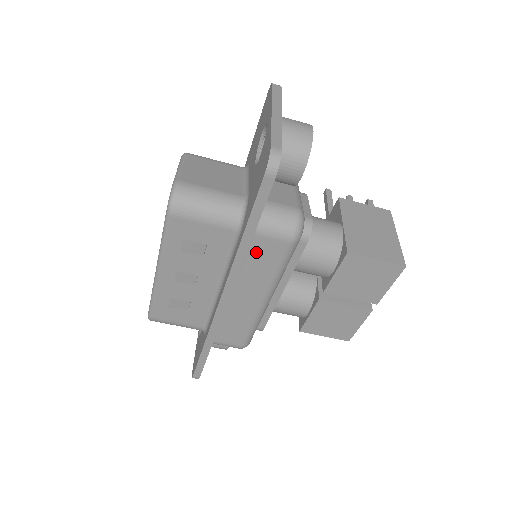
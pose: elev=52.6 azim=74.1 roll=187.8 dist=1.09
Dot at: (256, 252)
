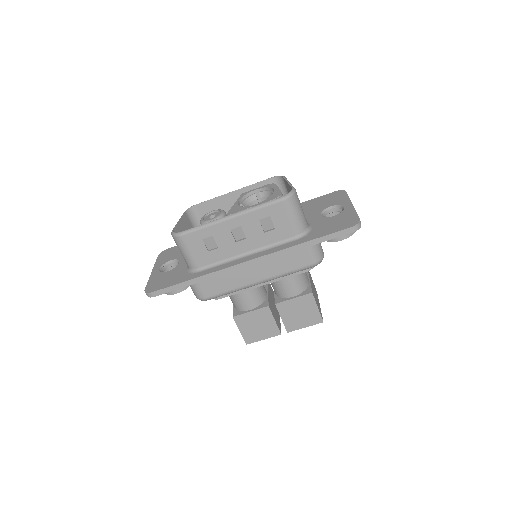
Dot at: (294, 254)
